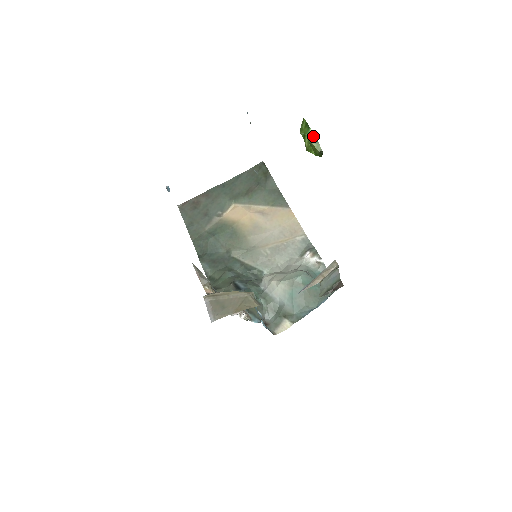
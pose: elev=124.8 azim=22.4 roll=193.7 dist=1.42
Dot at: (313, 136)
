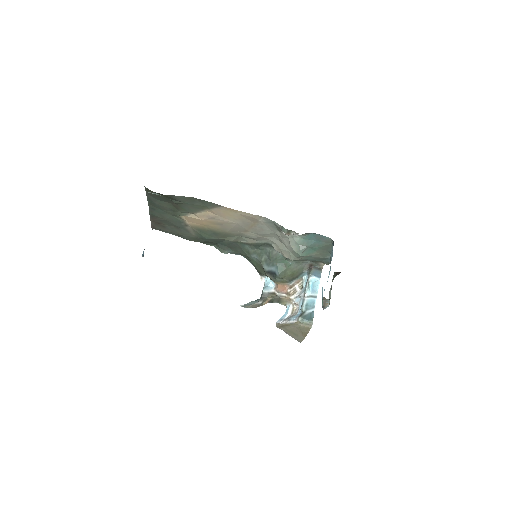
Dot at: occluded
